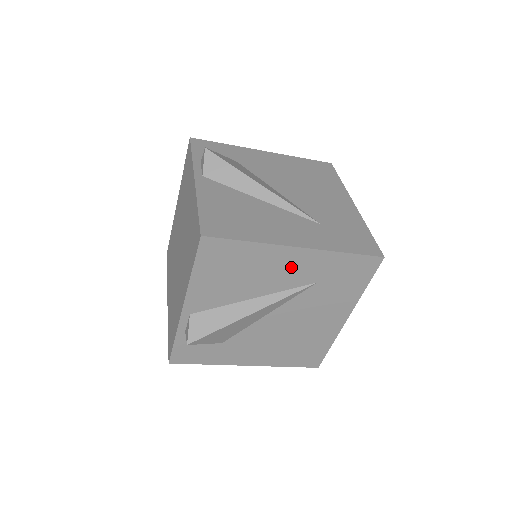
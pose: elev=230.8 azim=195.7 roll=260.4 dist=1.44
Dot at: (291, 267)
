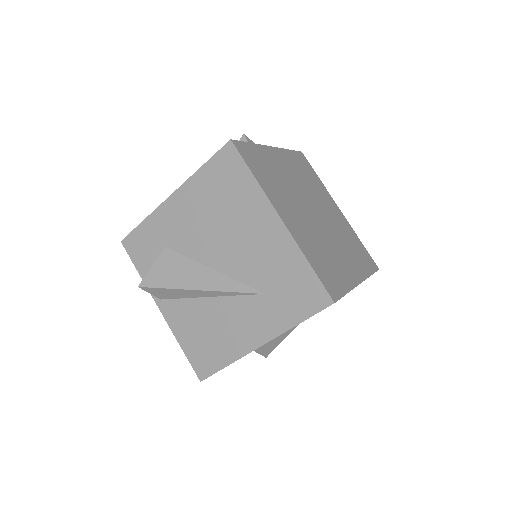
Dot at: occluded
